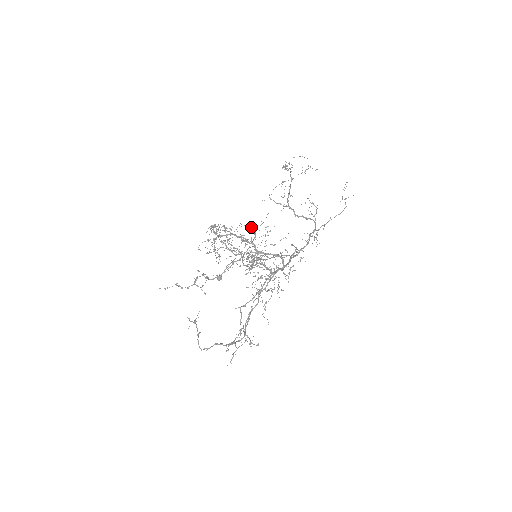
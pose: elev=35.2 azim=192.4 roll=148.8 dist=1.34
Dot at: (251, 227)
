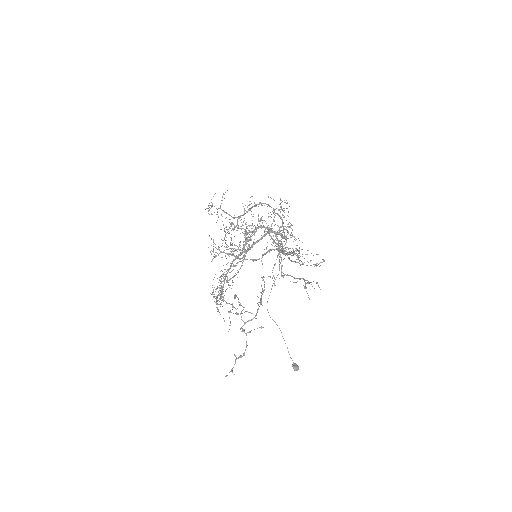
Dot at: occluded
